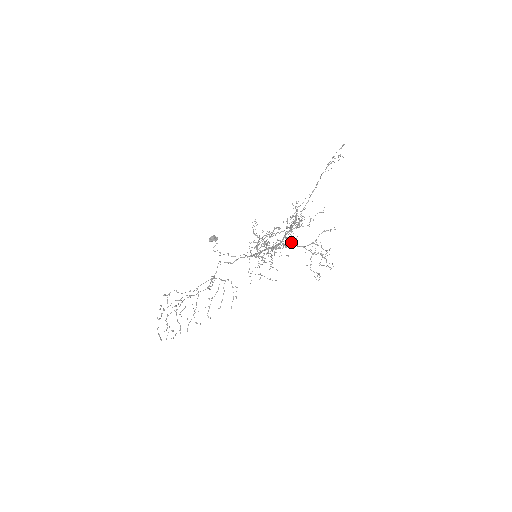
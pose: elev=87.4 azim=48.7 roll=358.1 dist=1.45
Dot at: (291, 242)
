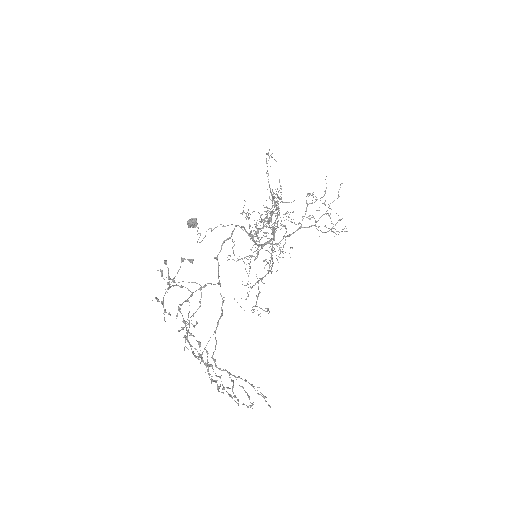
Dot at: occluded
